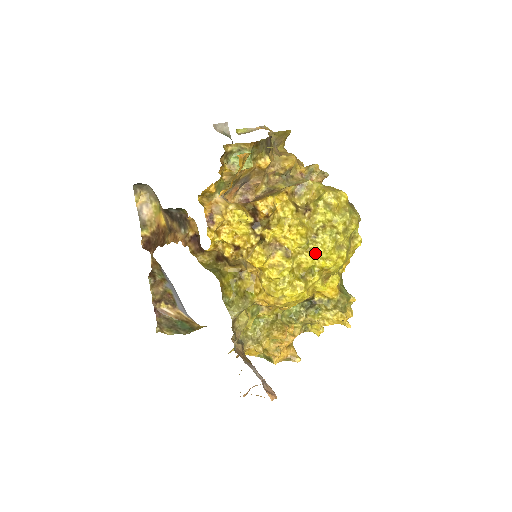
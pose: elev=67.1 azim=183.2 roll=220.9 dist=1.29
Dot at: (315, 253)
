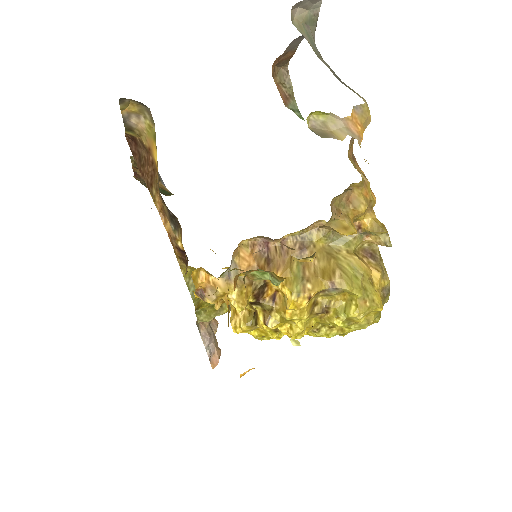
Dot at: (308, 334)
